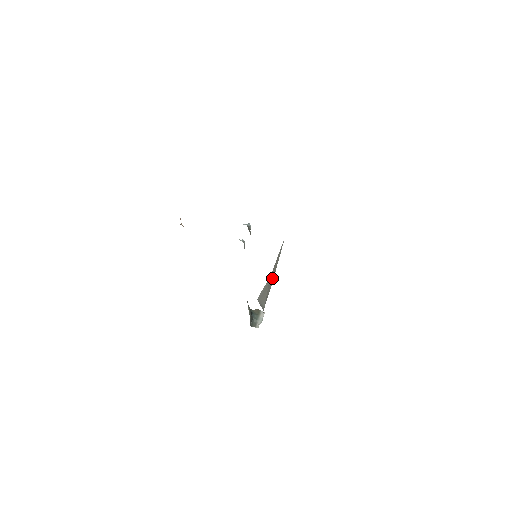
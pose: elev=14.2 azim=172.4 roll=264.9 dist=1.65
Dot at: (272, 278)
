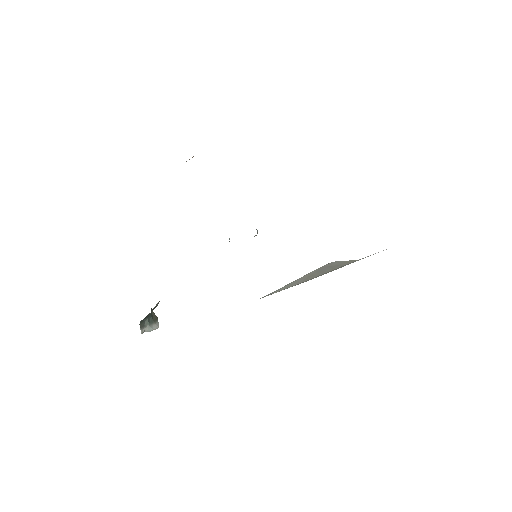
Dot at: occluded
